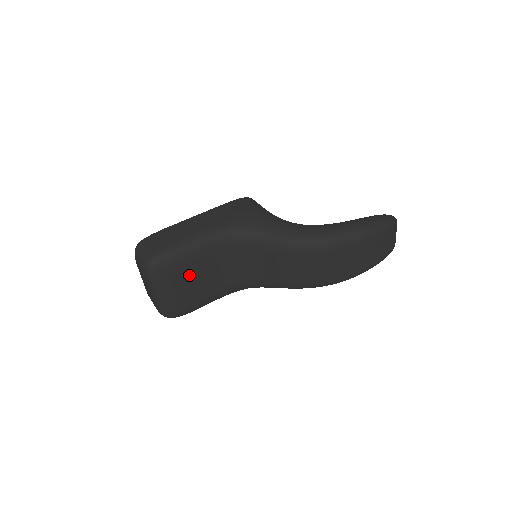
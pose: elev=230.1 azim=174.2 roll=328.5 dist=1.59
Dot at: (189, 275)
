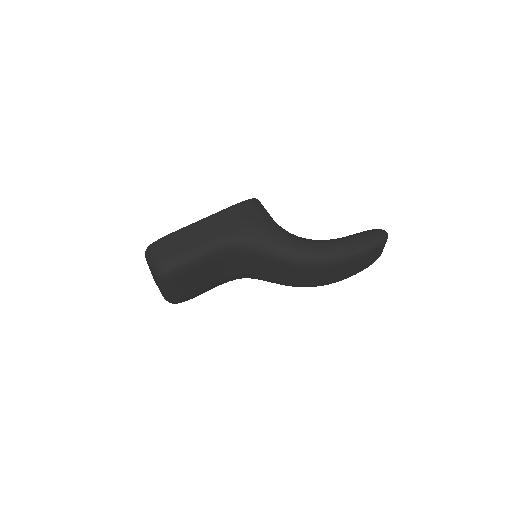
Dot at: (195, 277)
